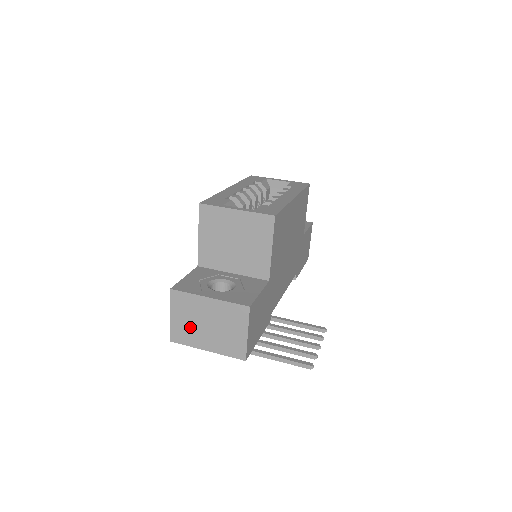
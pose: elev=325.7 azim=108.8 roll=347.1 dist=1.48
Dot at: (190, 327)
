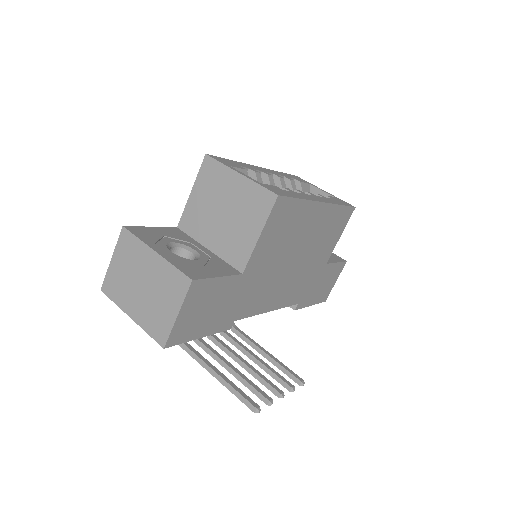
Dot at: (125, 281)
